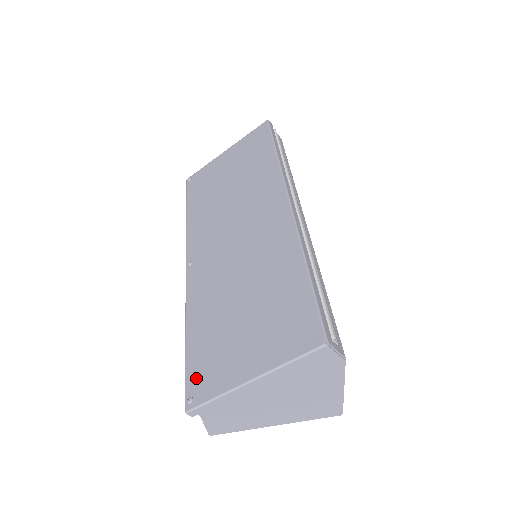
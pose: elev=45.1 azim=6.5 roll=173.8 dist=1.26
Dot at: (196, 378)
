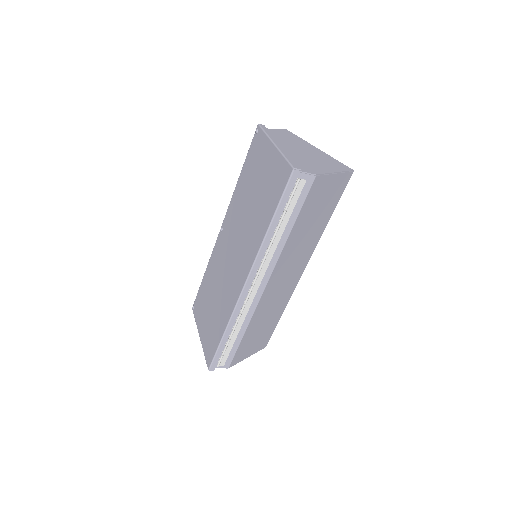
Dot at: (197, 302)
